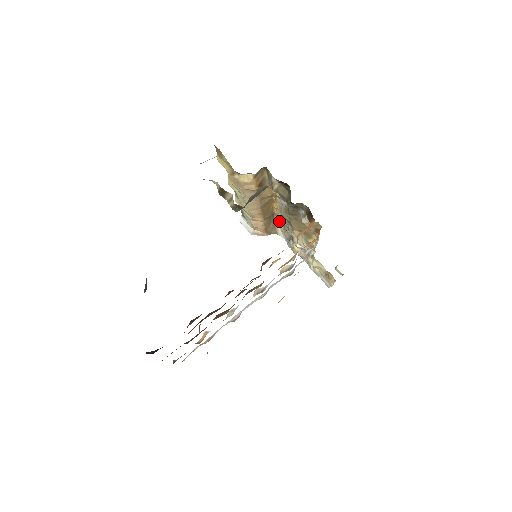
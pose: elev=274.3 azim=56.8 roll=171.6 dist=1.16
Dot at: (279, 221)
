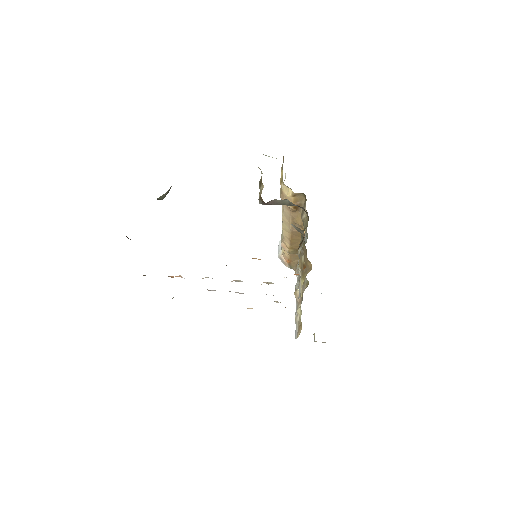
Dot at: occluded
